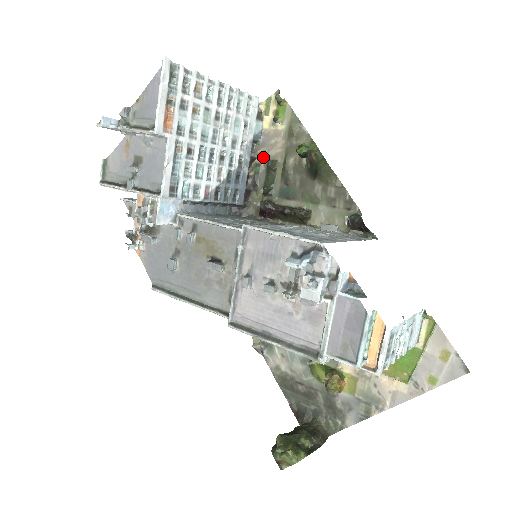
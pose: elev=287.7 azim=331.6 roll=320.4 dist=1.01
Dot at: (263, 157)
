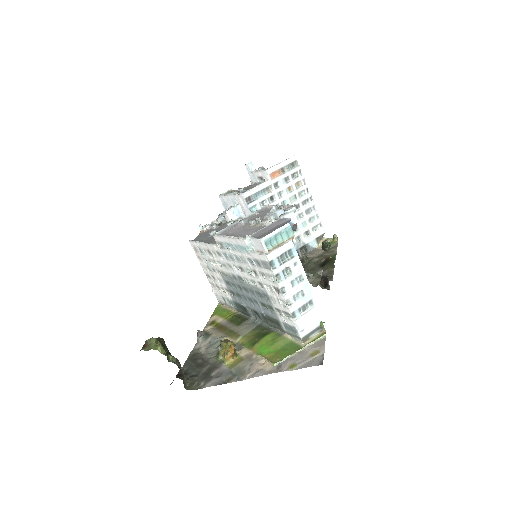
Dot at: occluded
